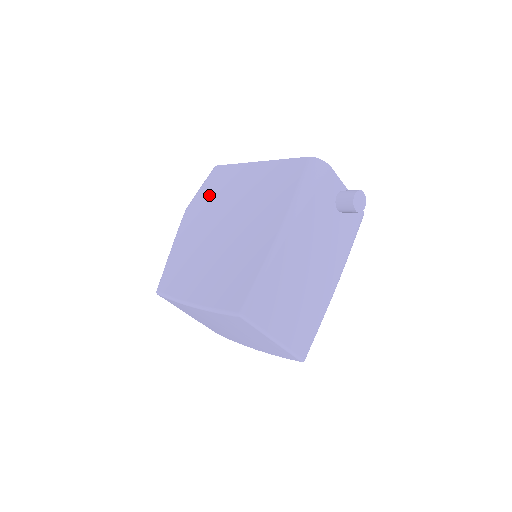
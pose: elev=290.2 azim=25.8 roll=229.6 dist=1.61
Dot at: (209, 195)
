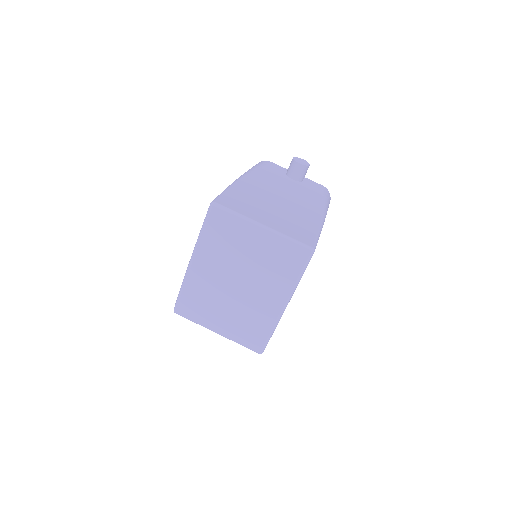
Dot at: occluded
